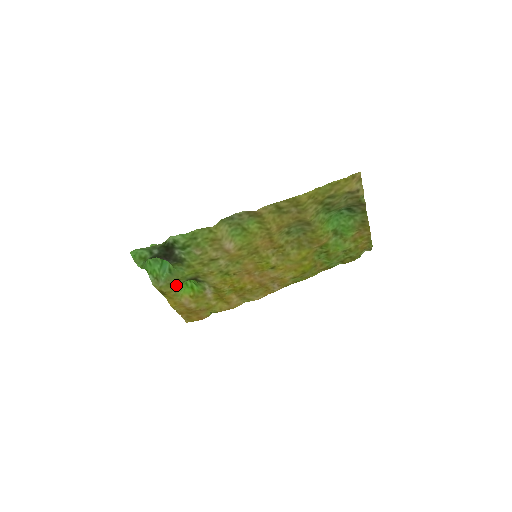
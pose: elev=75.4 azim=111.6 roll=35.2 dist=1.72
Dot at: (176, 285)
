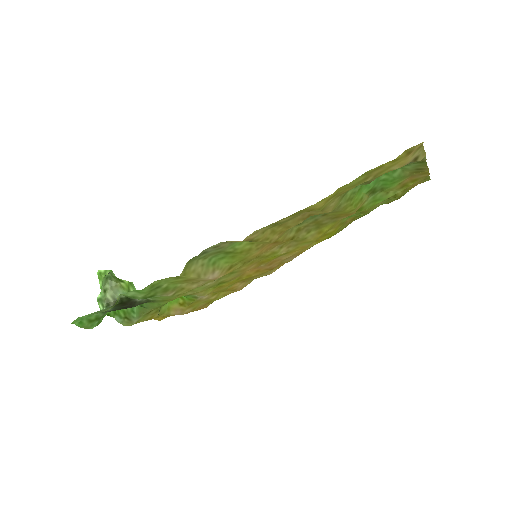
Dot at: (156, 309)
